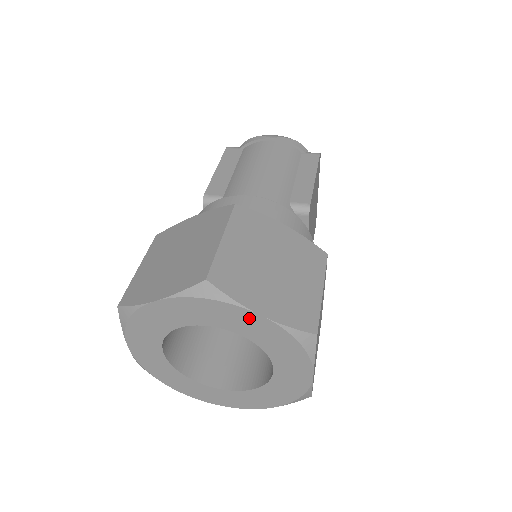
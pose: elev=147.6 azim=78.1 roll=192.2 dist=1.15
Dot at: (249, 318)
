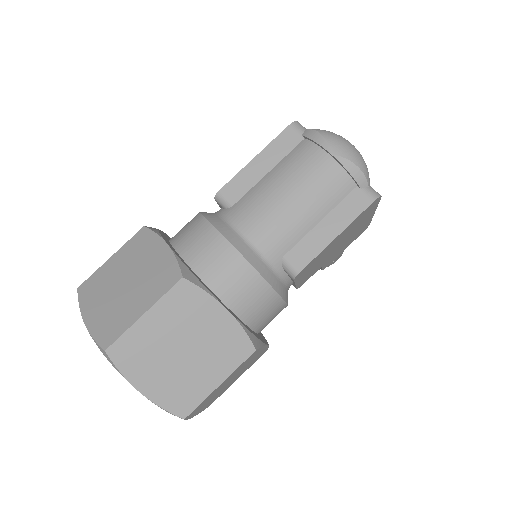
Dot at: occluded
